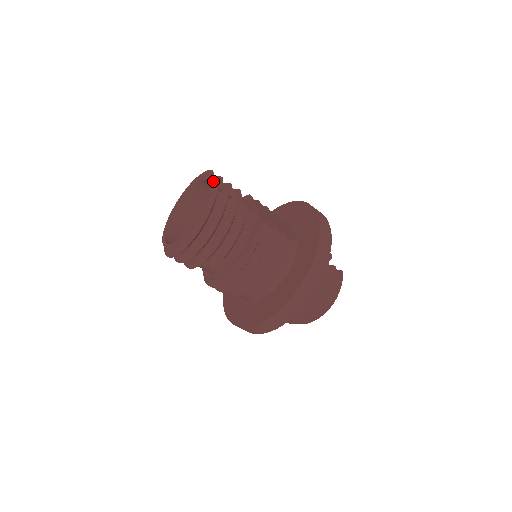
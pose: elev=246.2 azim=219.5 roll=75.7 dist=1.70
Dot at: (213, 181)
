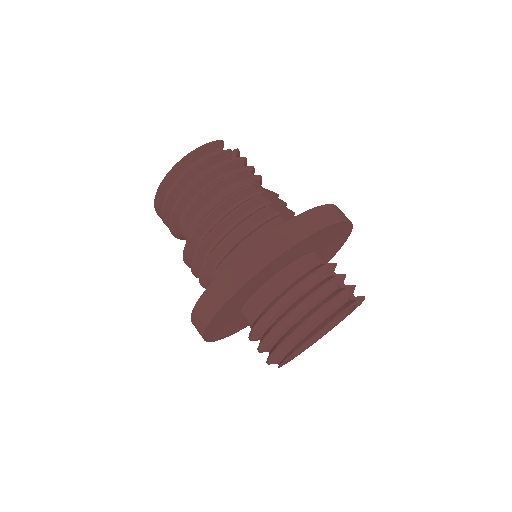
Dot at: (235, 158)
